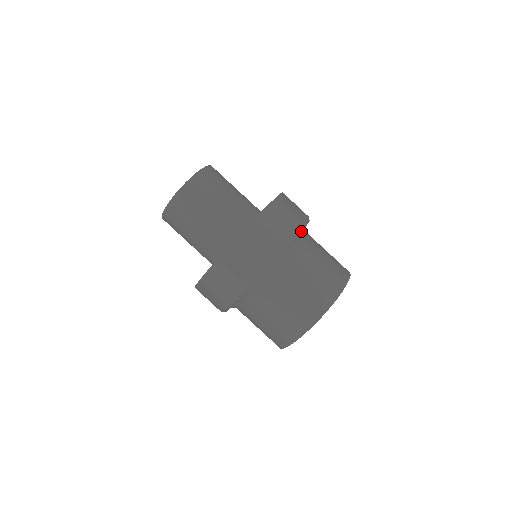
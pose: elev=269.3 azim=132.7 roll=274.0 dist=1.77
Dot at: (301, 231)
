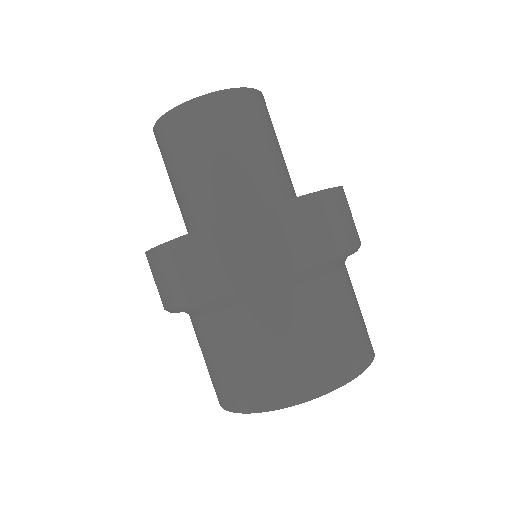
Dot at: occluded
